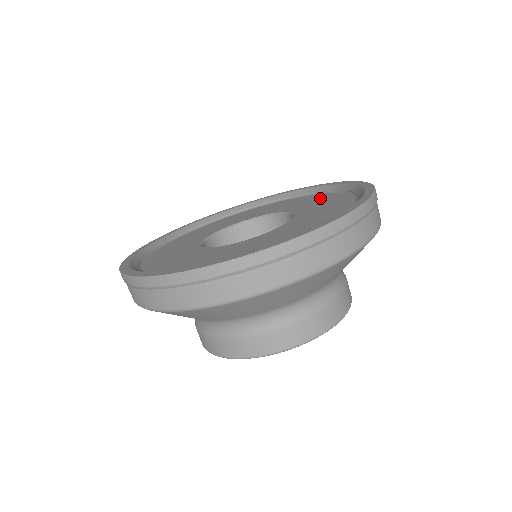
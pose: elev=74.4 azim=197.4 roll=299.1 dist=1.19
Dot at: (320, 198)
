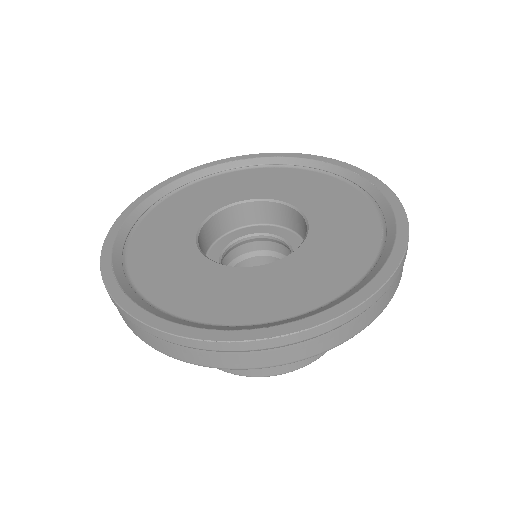
Dot at: (353, 253)
